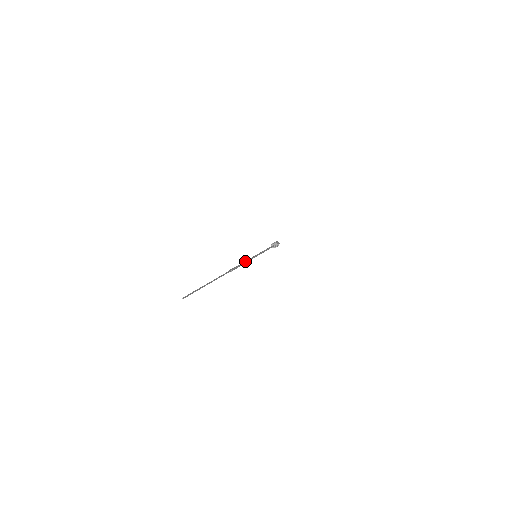
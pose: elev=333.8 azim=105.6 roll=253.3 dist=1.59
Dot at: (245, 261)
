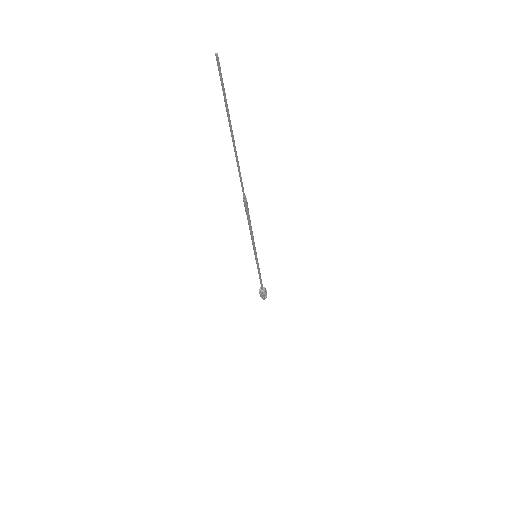
Dot at: (251, 231)
